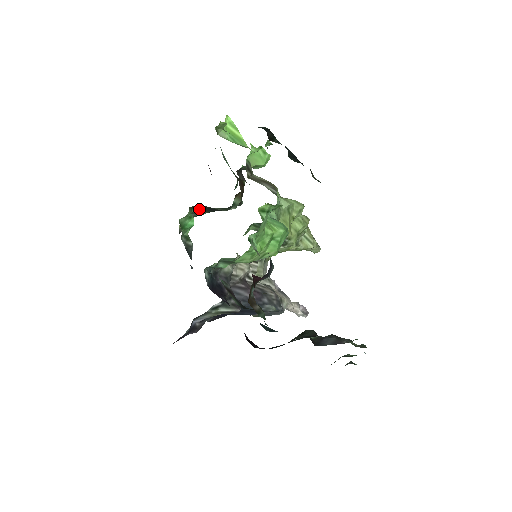
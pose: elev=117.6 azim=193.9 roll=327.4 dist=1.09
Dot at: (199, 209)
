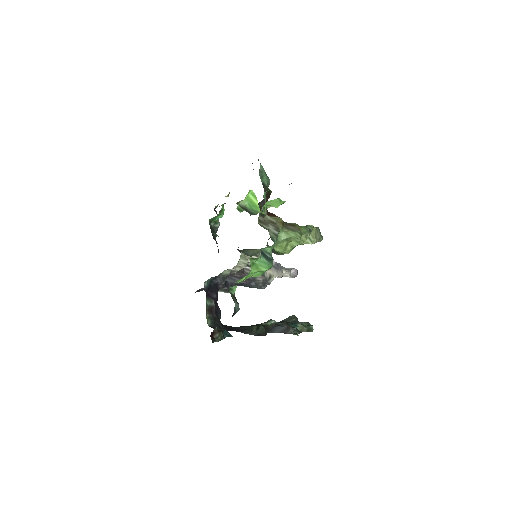
Dot at: occluded
